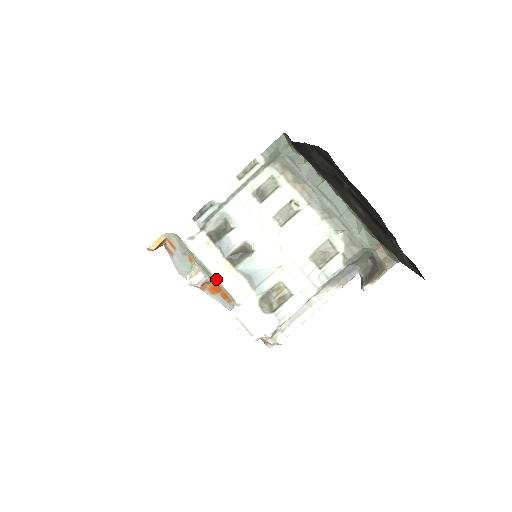
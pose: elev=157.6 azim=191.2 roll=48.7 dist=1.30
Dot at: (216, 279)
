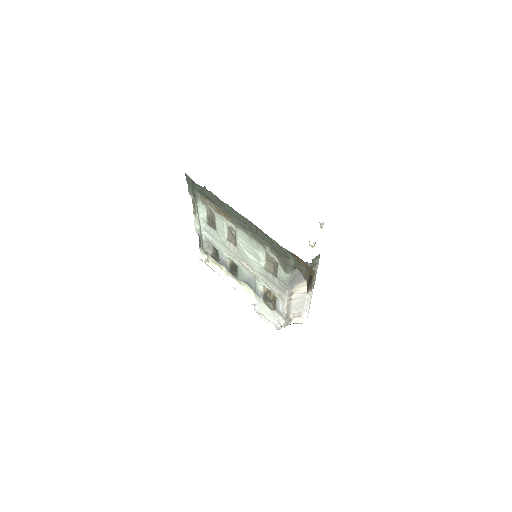
Dot at: (234, 287)
